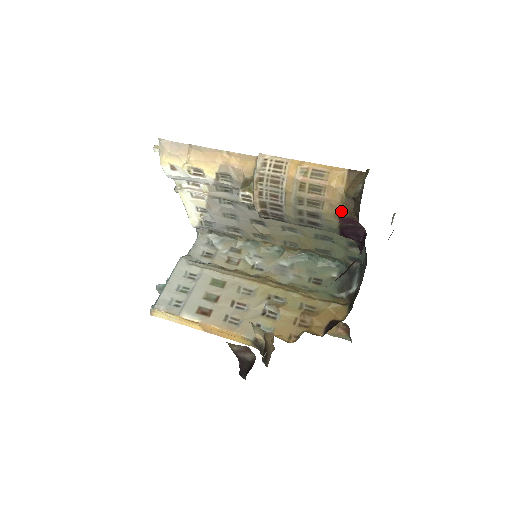
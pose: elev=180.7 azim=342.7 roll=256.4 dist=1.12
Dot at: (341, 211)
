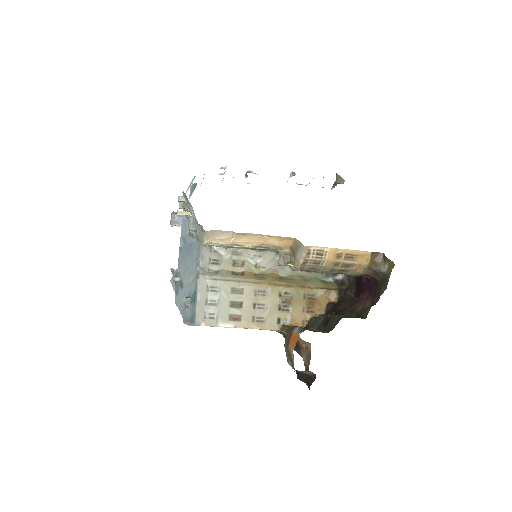
Dot at: (362, 274)
